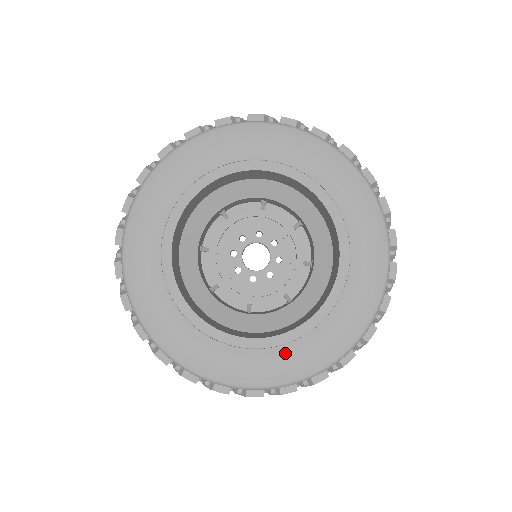
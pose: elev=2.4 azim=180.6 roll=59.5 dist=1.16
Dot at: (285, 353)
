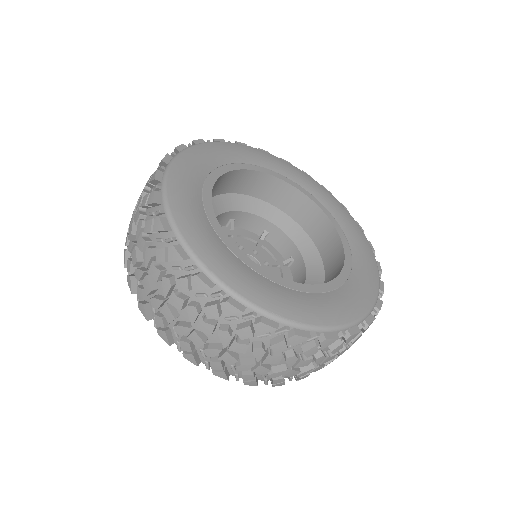
Dot at: (350, 288)
